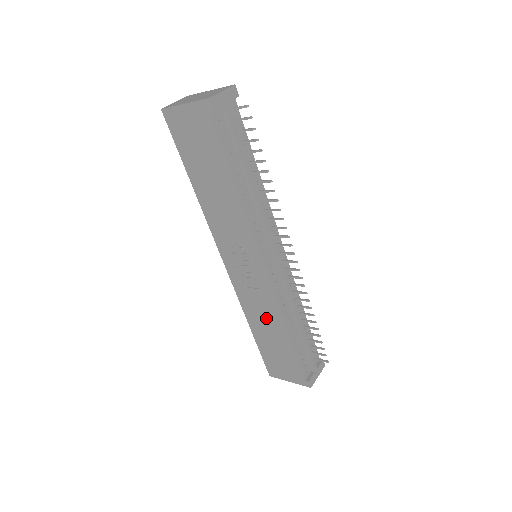
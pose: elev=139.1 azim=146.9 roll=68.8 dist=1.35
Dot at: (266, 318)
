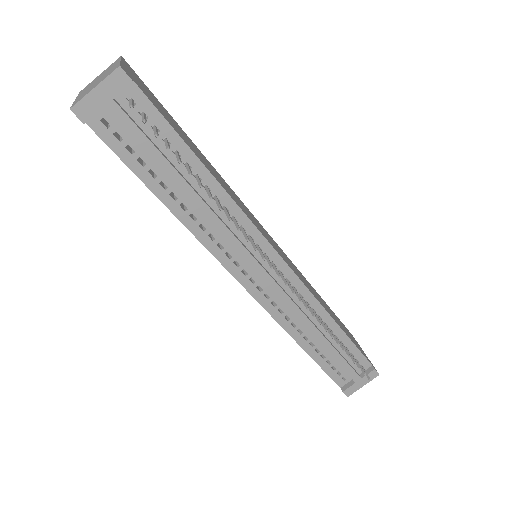
Dot at: occluded
